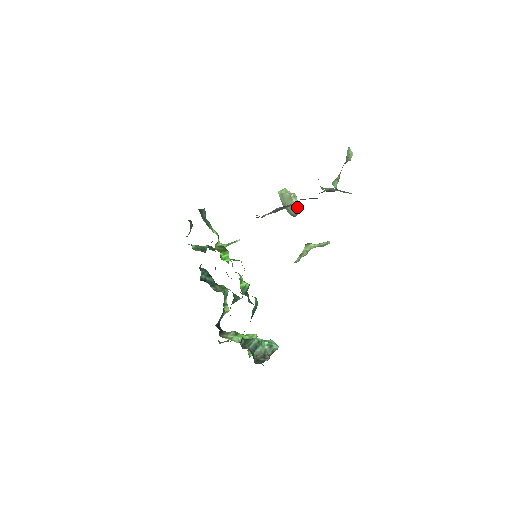
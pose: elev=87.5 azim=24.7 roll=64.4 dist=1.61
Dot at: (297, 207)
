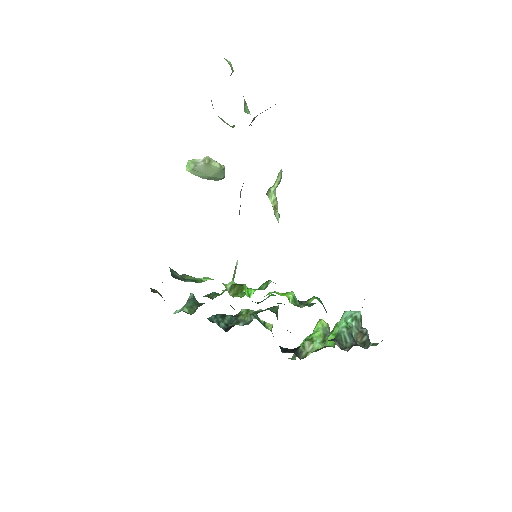
Dot at: (222, 168)
